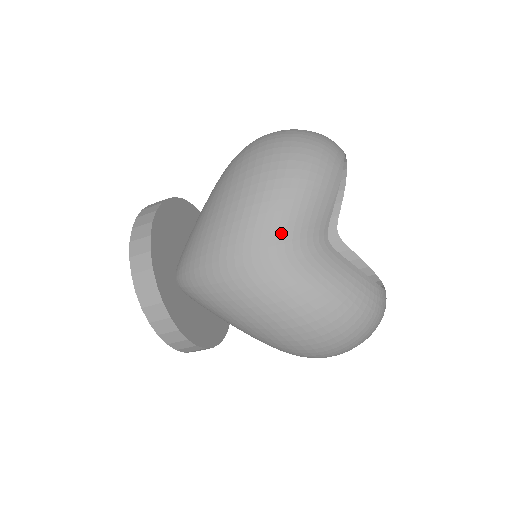
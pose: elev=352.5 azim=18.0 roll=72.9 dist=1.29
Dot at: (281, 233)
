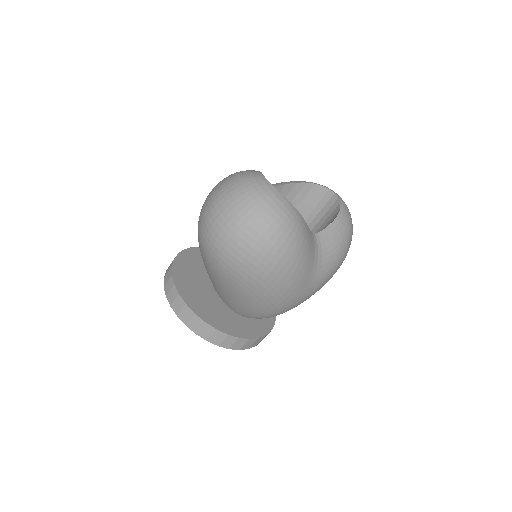
Dot at: (308, 273)
